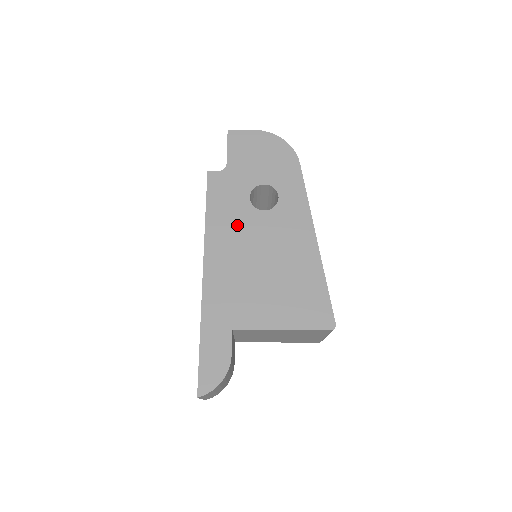
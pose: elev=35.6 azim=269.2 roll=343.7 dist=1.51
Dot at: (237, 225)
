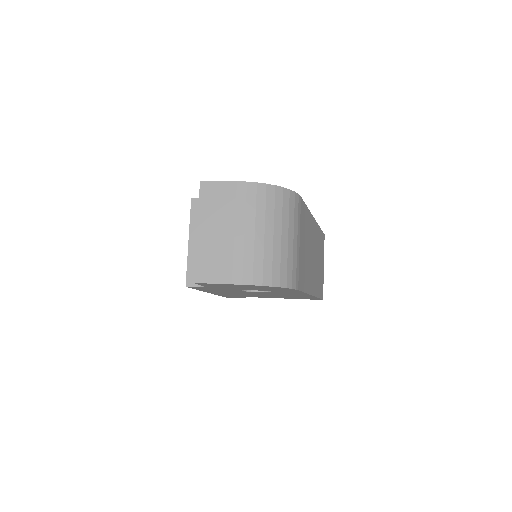
Dot at: (233, 292)
